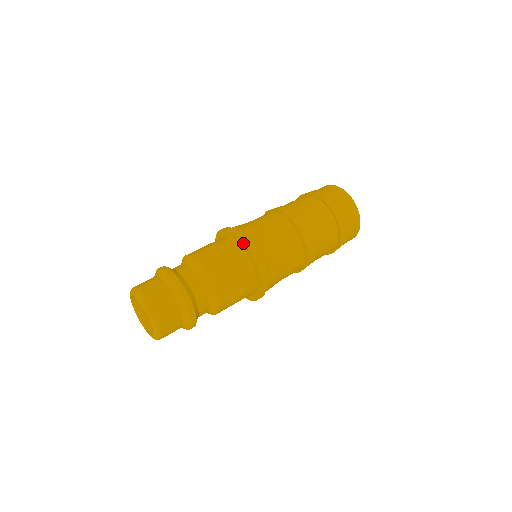
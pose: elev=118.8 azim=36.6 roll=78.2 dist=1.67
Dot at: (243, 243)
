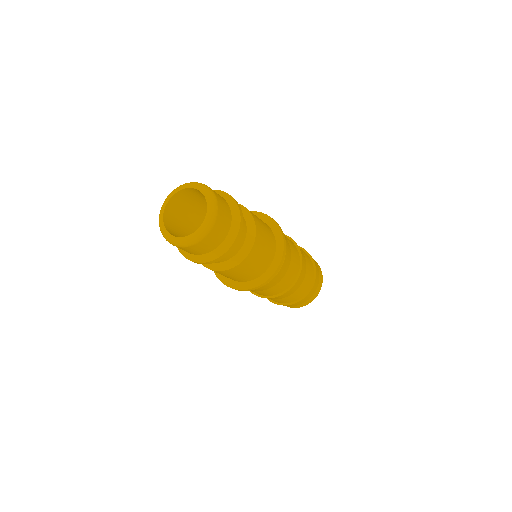
Dot at: (281, 234)
